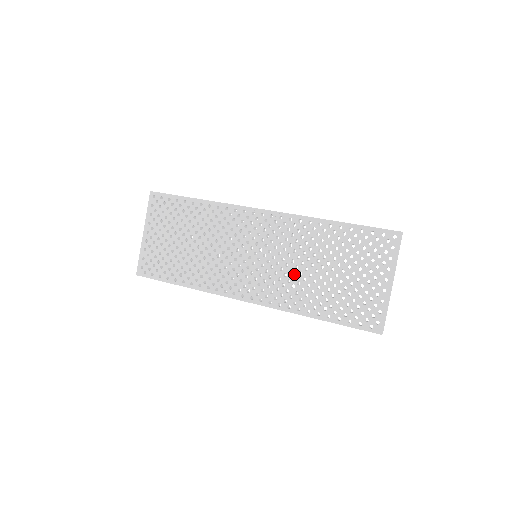
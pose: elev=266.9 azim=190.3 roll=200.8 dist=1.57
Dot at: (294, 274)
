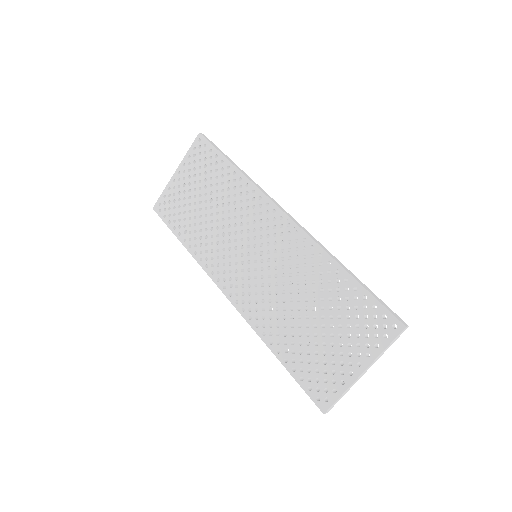
Dot at: (278, 297)
